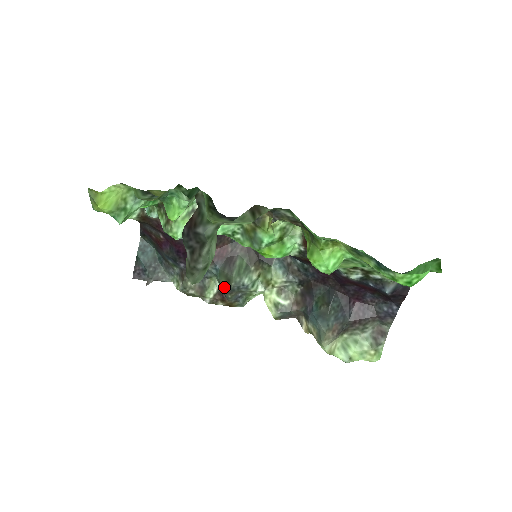
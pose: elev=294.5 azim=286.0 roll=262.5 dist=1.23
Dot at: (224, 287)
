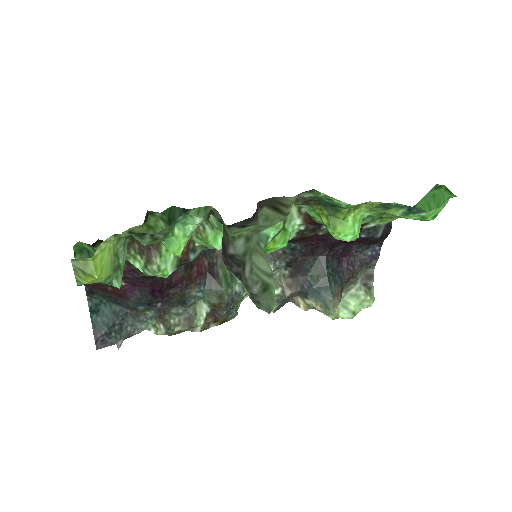
Dot at: (217, 306)
